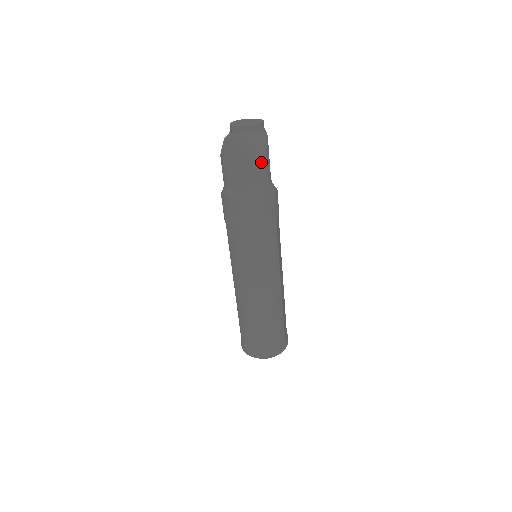
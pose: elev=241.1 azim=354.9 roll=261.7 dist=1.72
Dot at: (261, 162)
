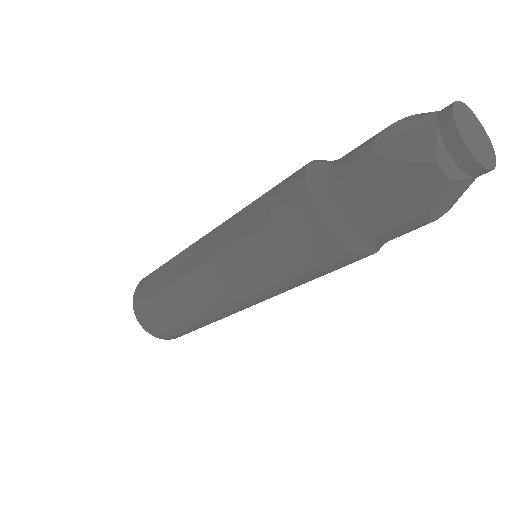
Dot at: (427, 223)
